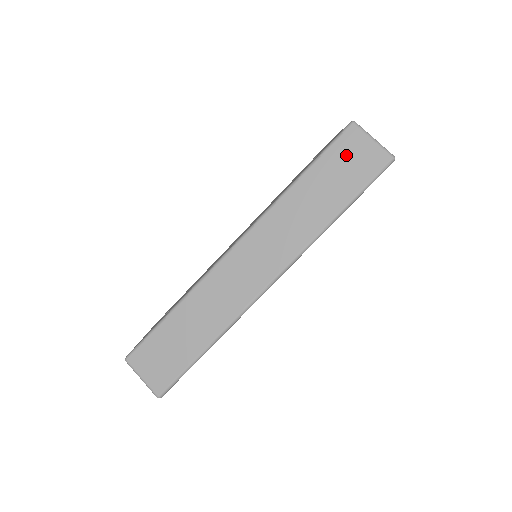
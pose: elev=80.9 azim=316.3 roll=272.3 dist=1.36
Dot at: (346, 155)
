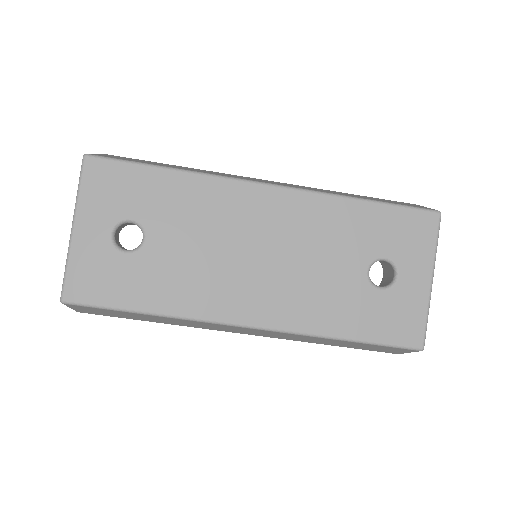
Dot at: (387, 349)
